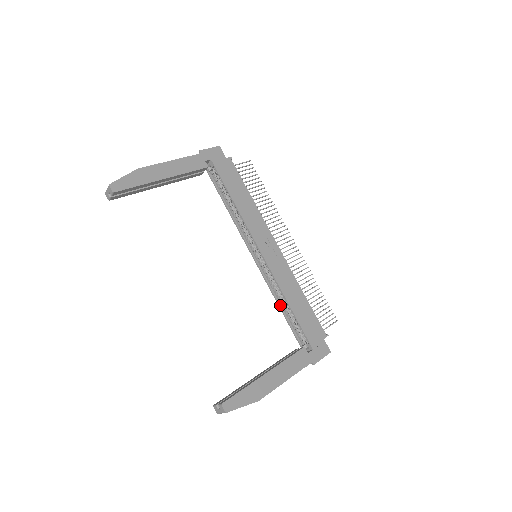
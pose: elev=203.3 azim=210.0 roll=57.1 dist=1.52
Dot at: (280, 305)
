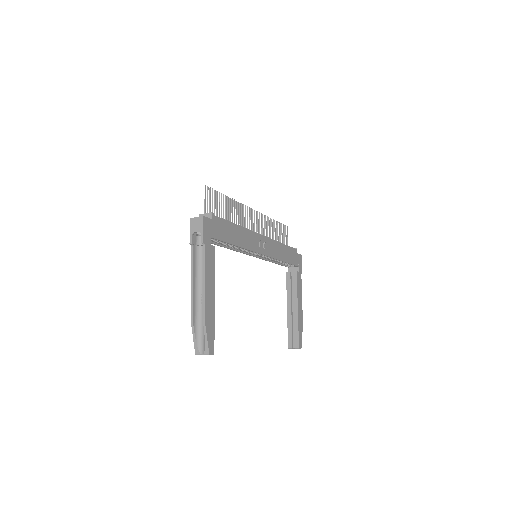
Dot at: (272, 261)
